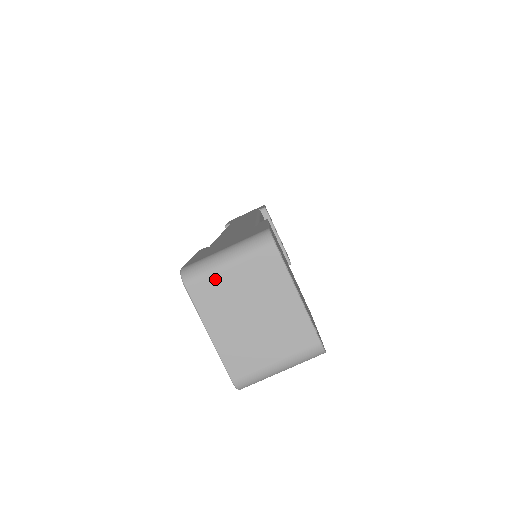
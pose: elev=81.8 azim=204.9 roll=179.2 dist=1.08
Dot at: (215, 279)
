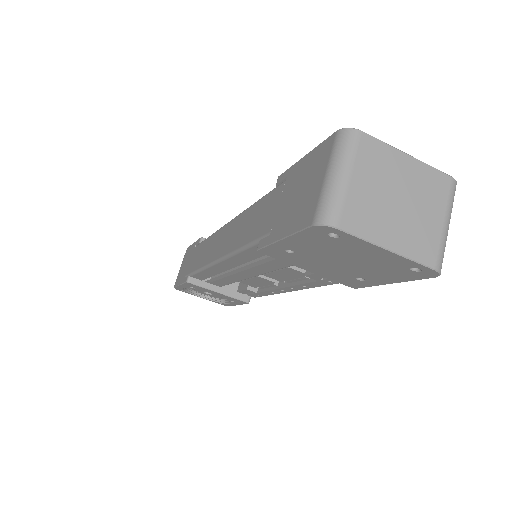
Dot at: (350, 199)
